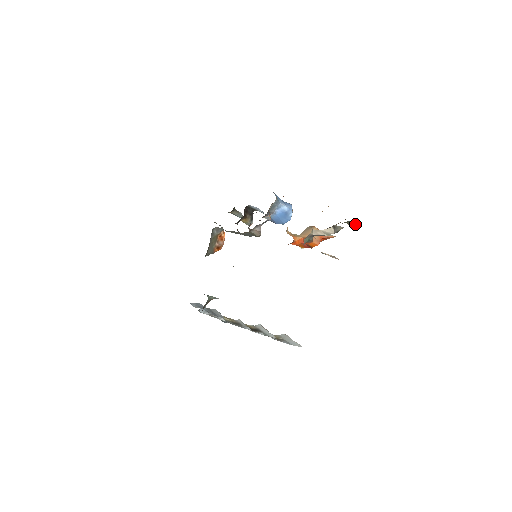
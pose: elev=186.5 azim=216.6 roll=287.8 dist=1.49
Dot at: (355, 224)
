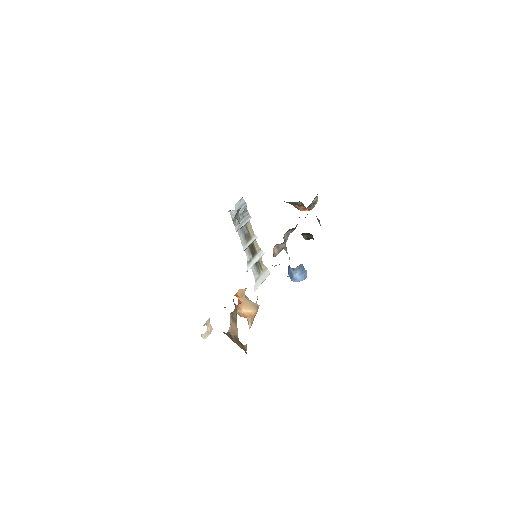
Dot at: (241, 348)
